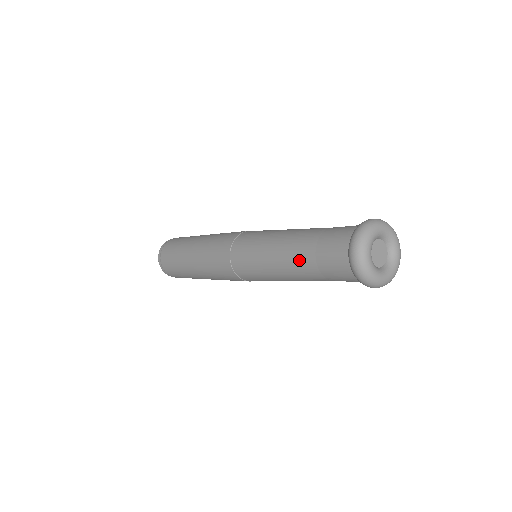
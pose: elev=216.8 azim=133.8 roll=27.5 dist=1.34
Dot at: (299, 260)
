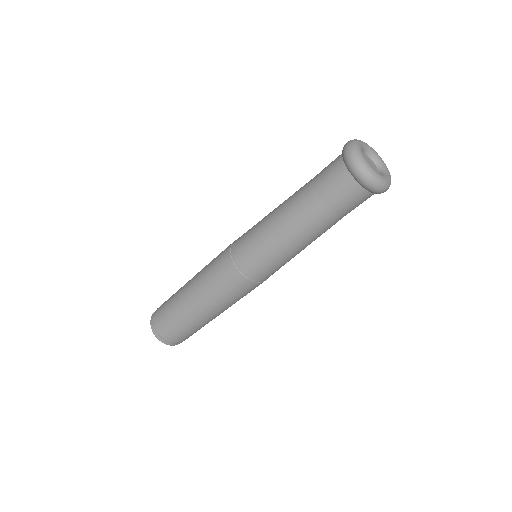
Dot at: (304, 210)
